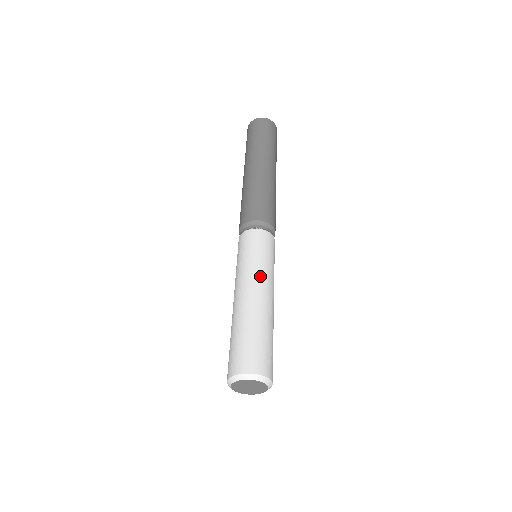
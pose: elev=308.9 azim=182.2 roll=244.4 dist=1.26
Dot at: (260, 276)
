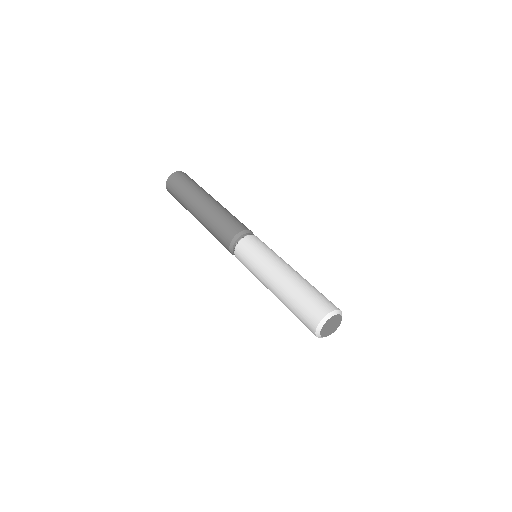
Dot at: occluded
